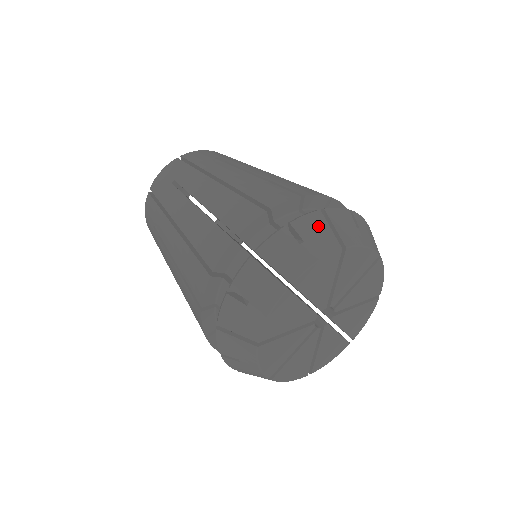
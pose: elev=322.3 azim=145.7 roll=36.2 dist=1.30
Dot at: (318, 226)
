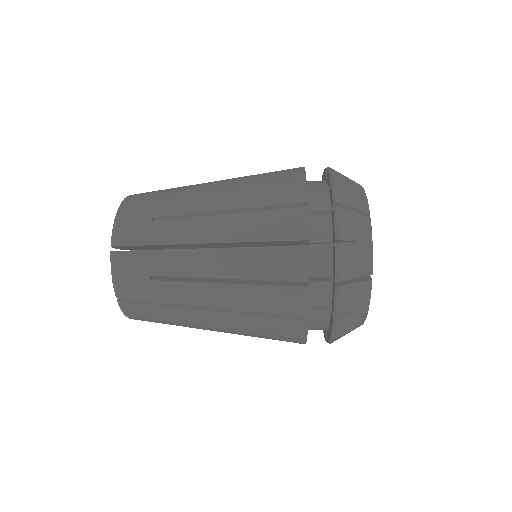
Dot at: occluded
